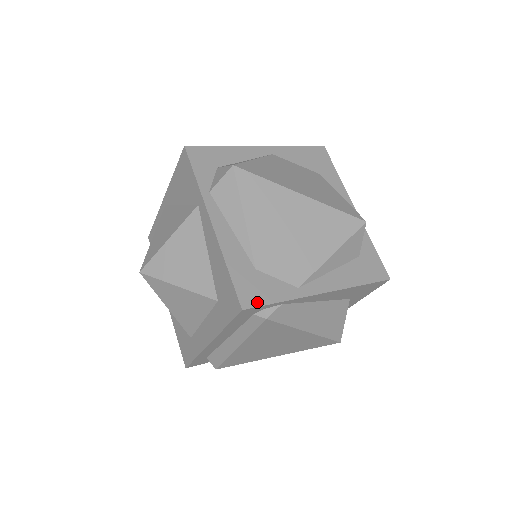
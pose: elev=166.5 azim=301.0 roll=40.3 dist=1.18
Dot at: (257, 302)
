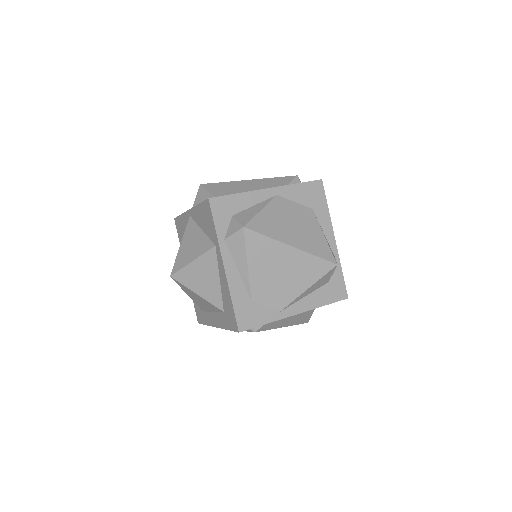
Dot at: (249, 326)
